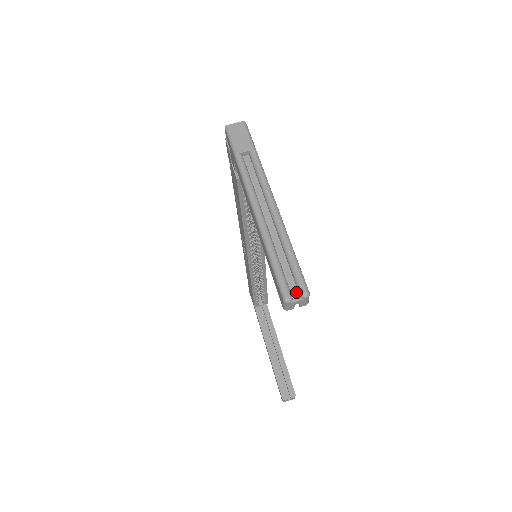
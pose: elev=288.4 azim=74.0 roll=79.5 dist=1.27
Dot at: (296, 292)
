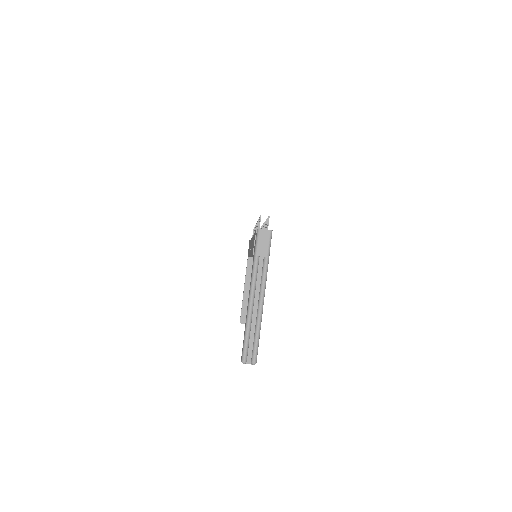
Dot at: (250, 359)
